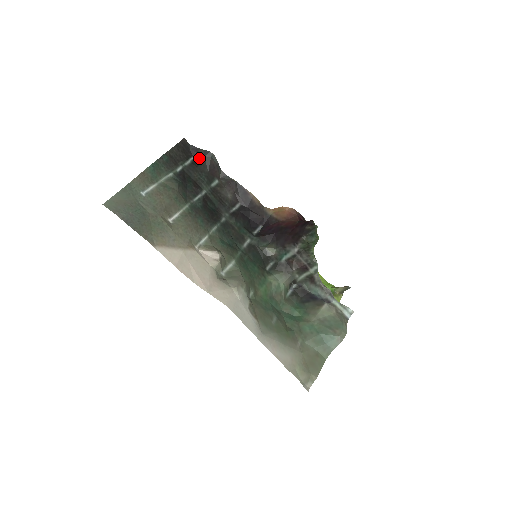
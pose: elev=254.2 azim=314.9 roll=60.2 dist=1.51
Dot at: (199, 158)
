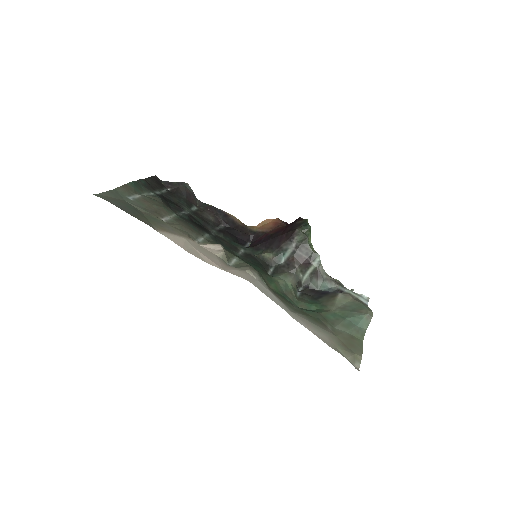
Dot at: (174, 189)
